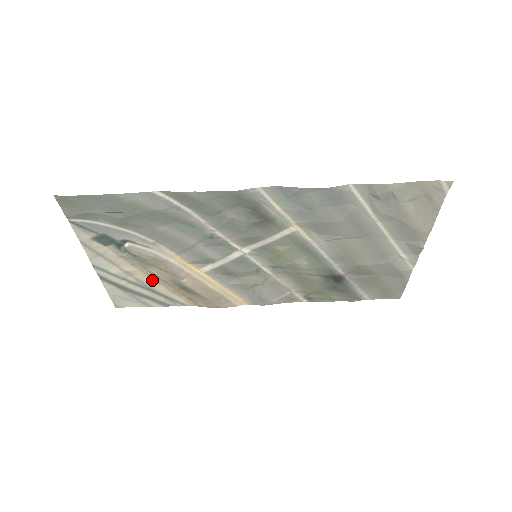
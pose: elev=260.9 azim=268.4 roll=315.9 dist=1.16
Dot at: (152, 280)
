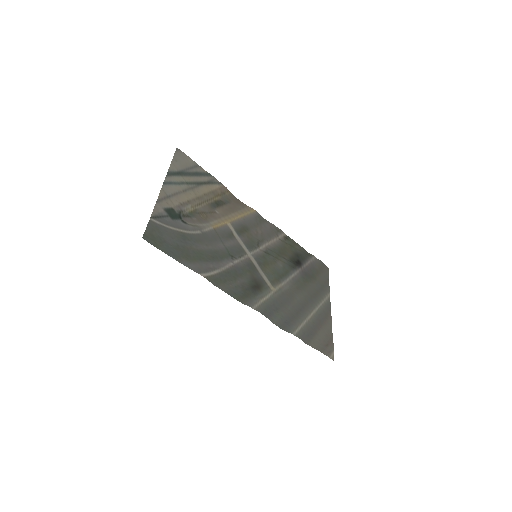
Dot at: (200, 194)
